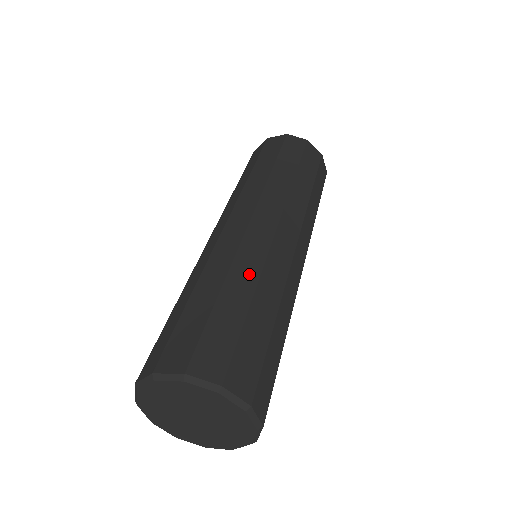
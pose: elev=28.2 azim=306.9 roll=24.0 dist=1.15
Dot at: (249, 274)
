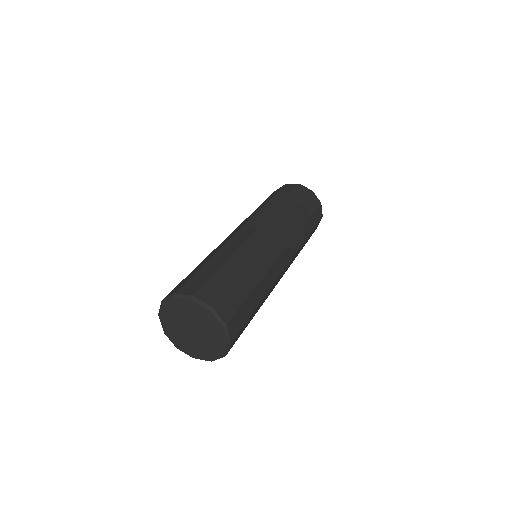
Dot at: (213, 253)
